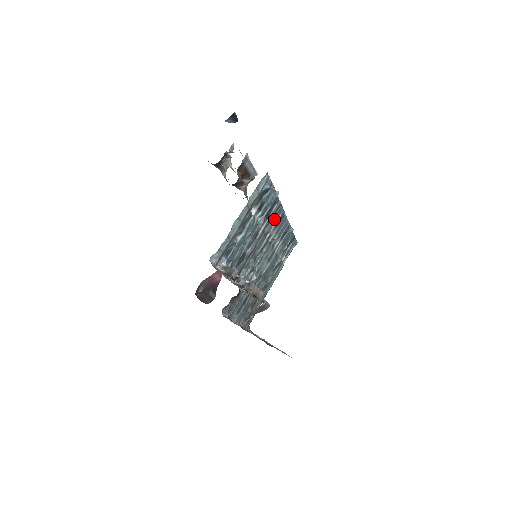
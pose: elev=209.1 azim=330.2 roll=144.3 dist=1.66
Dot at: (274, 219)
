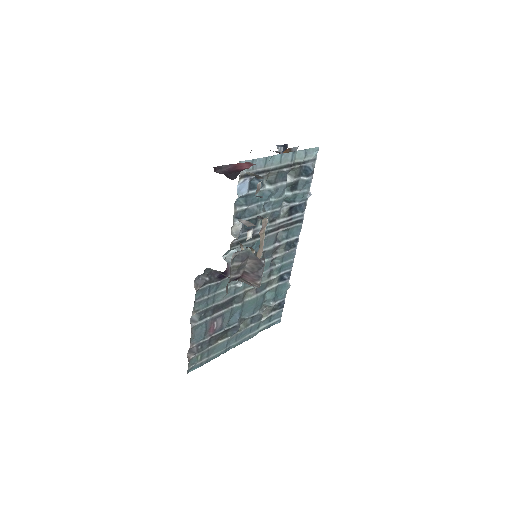
Dot at: (289, 233)
